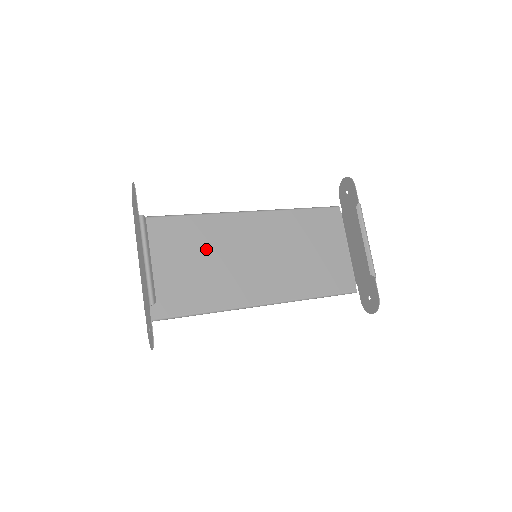
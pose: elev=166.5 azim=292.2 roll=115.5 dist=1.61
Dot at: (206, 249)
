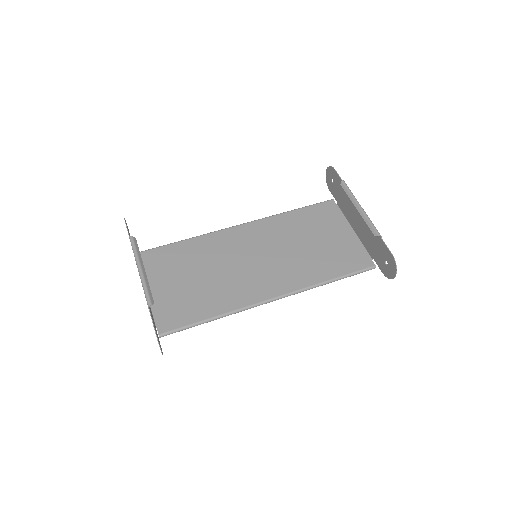
Dot at: (207, 263)
